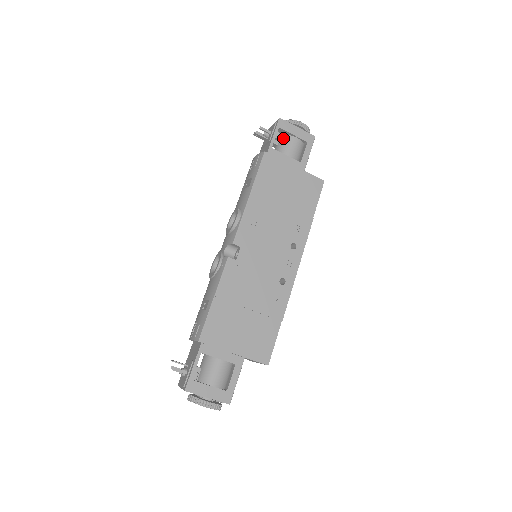
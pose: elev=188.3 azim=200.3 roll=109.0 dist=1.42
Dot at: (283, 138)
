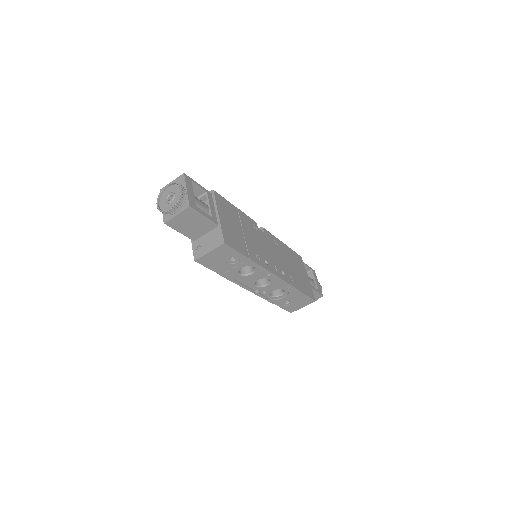
Dot at: occluded
